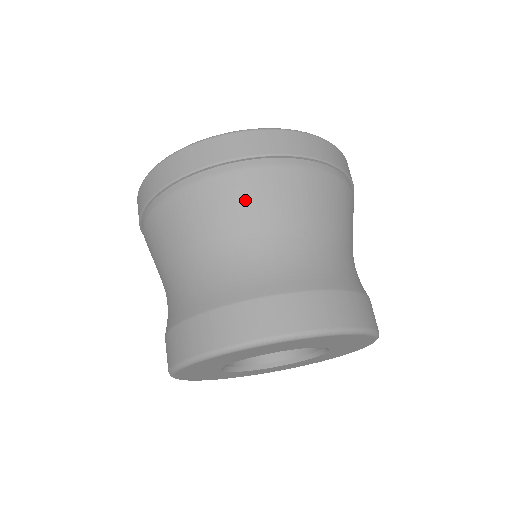
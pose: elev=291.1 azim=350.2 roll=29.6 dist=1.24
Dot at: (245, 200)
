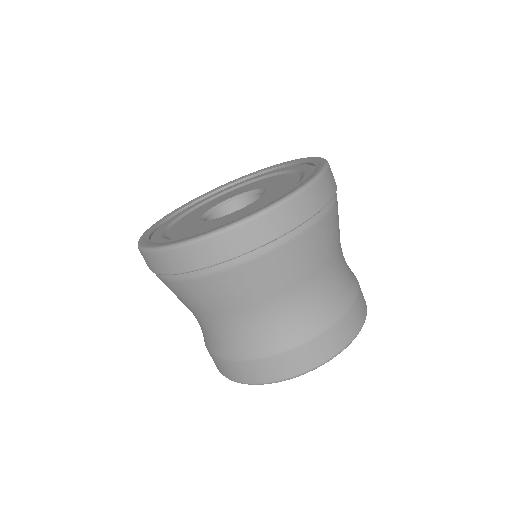
Dot at: (292, 266)
